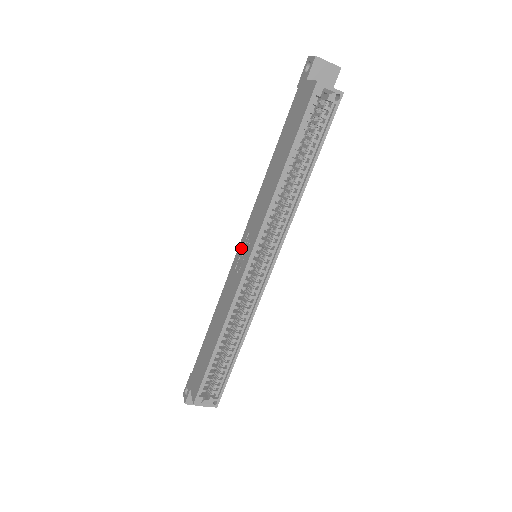
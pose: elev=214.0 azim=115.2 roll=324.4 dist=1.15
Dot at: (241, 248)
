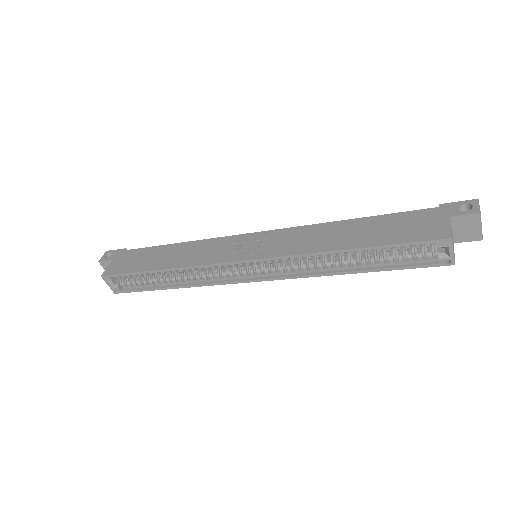
Dot at: (254, 238)
